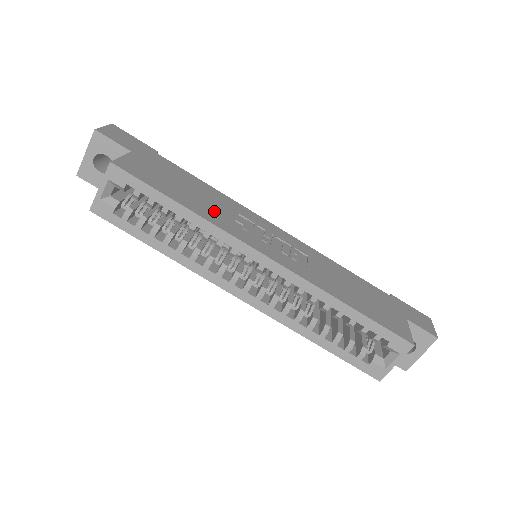
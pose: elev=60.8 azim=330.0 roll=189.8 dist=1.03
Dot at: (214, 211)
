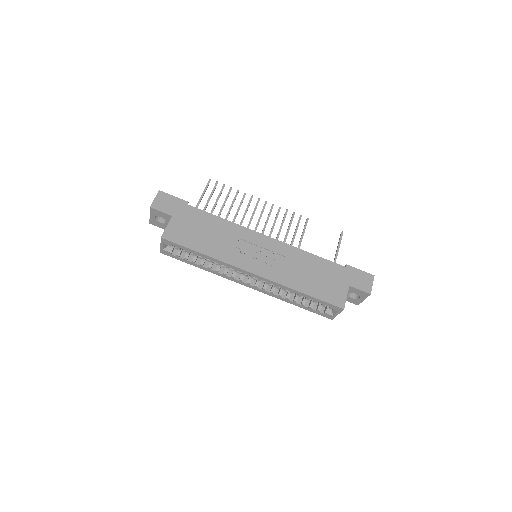
Dot at: (222, 247)
